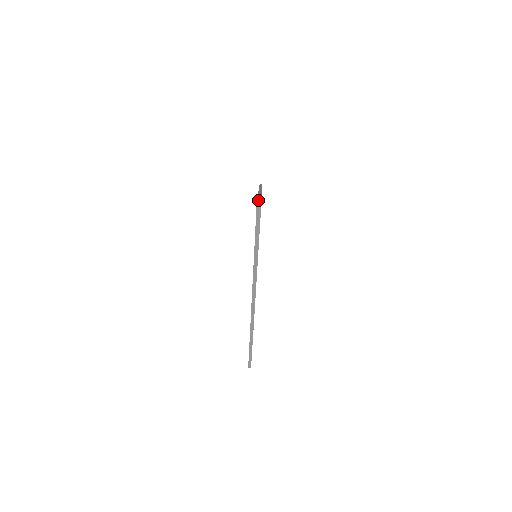
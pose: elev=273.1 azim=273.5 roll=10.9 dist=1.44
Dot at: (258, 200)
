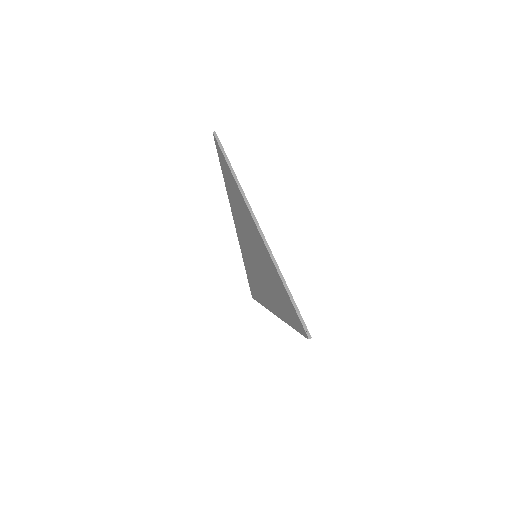
Dot at: (218, 154)
